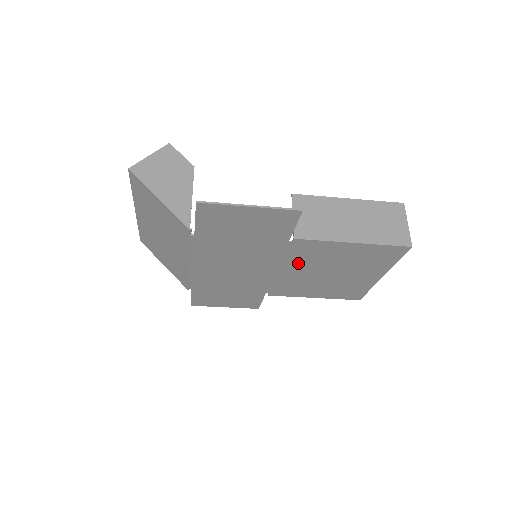
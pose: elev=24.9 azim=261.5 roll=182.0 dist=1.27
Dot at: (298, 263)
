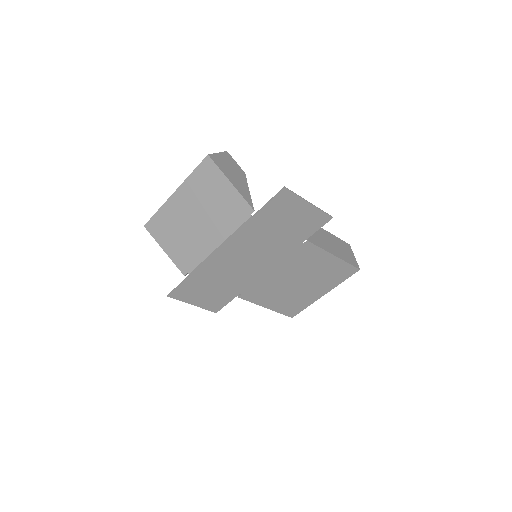
Dot at: (289, 266)
